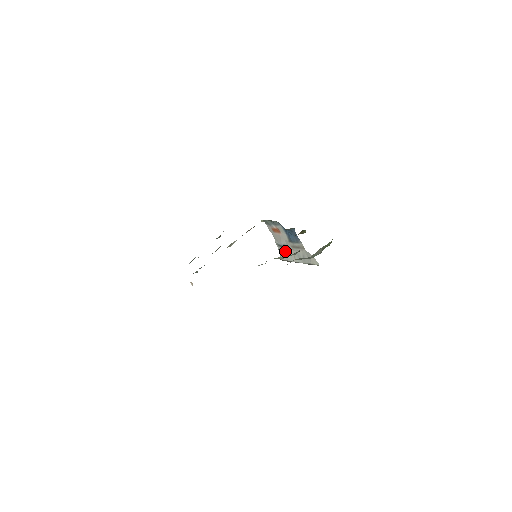
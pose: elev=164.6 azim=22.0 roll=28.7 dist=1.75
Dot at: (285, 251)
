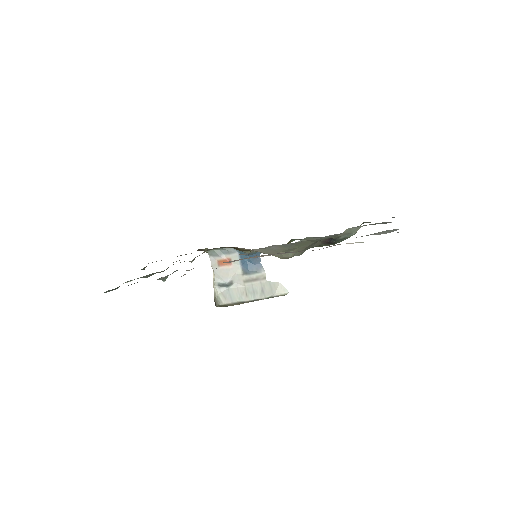
Dot at: (230, 291)
